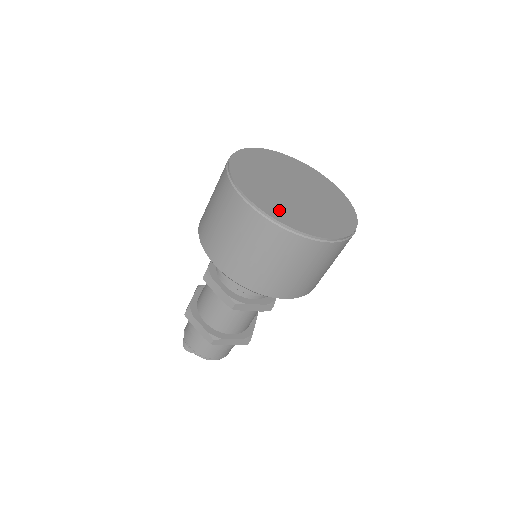
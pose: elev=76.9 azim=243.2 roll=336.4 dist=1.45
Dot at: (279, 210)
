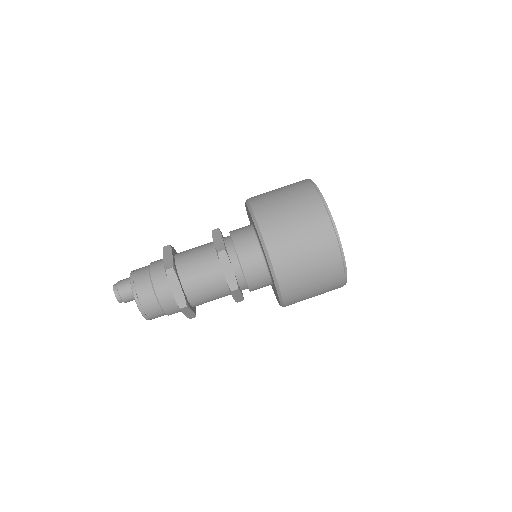
Dot at: occluded
